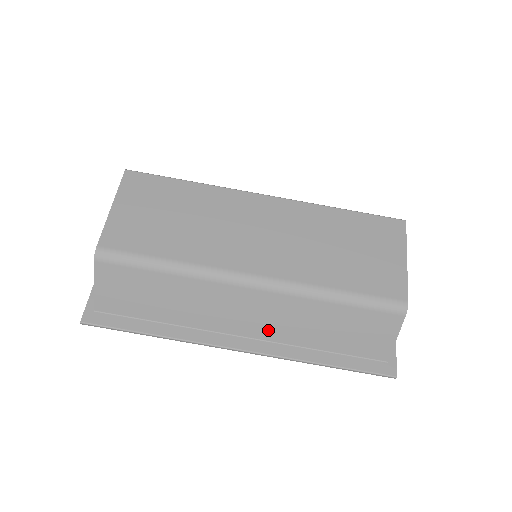
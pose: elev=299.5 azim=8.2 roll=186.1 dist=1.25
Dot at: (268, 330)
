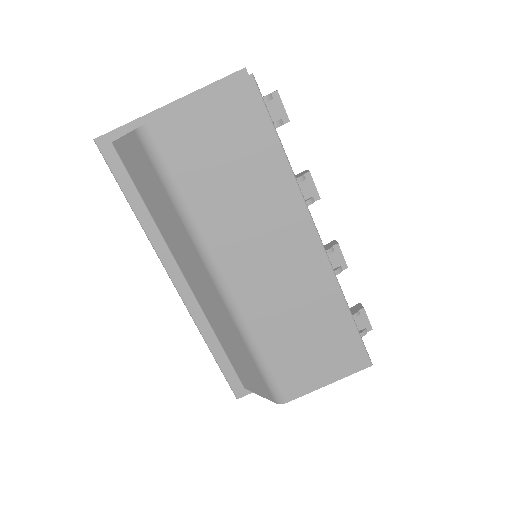
Dot at: (202, 299)
